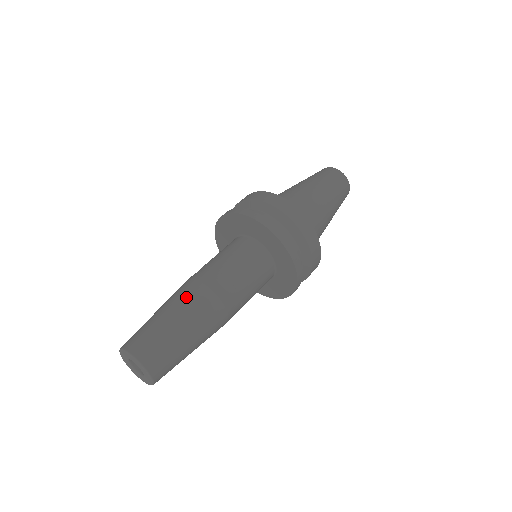
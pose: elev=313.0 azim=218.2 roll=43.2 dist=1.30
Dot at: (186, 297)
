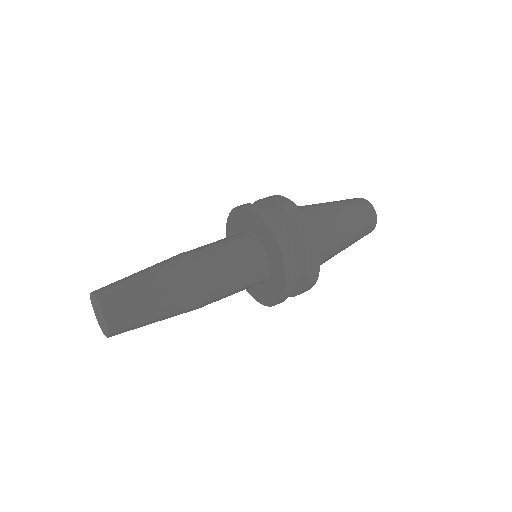
Dot at: (174, 276)
